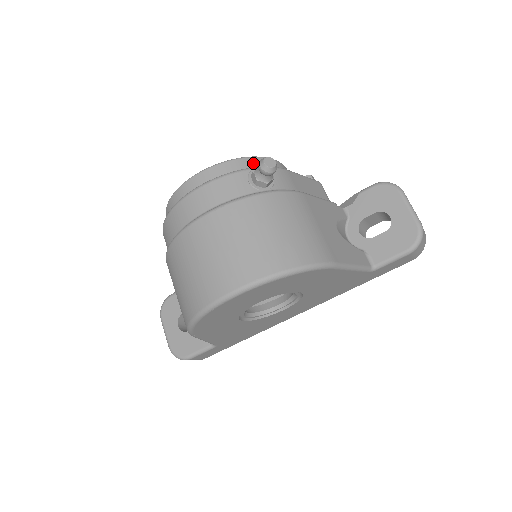
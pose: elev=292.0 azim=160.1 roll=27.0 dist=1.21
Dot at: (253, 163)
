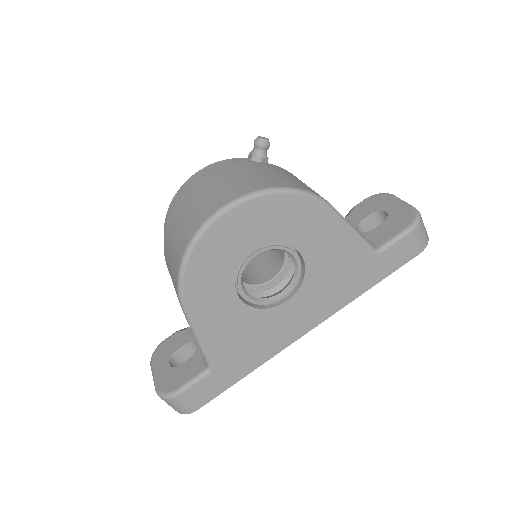
Dot at: occluded
